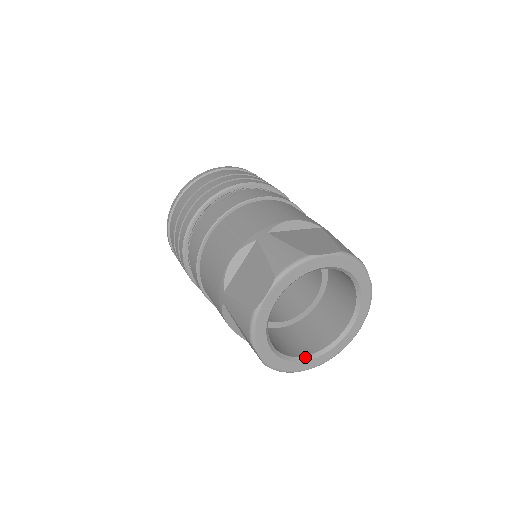
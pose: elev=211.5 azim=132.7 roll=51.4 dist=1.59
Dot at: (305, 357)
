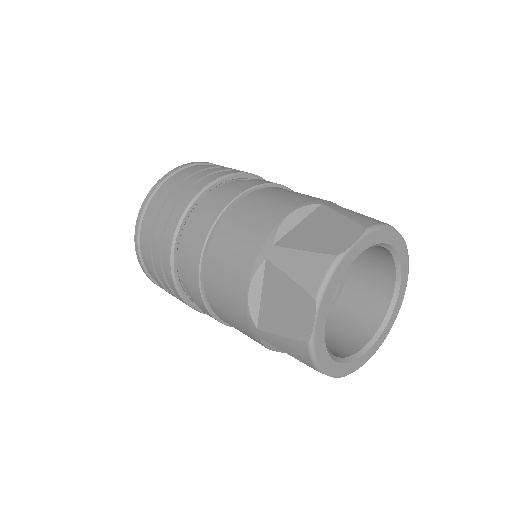
Dot at: (335, 357)
